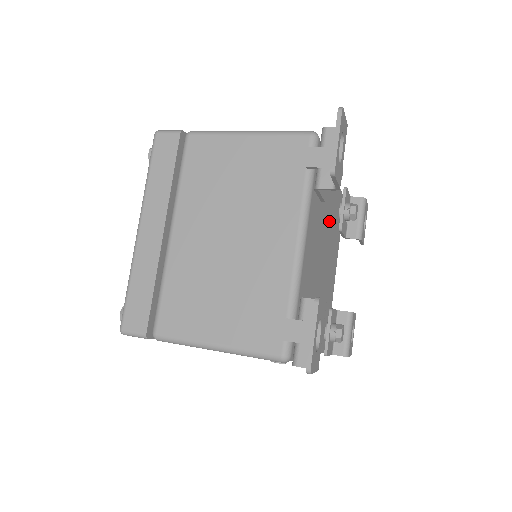
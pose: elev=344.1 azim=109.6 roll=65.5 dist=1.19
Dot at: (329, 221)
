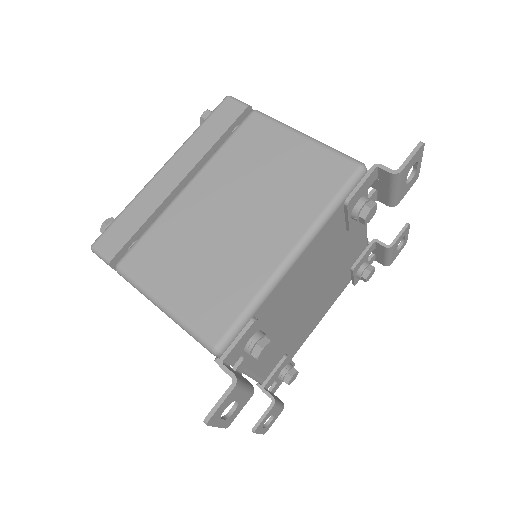
Dot at: (310, 274)
